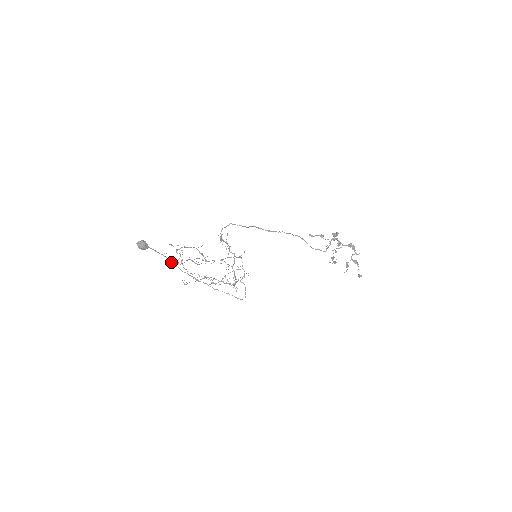
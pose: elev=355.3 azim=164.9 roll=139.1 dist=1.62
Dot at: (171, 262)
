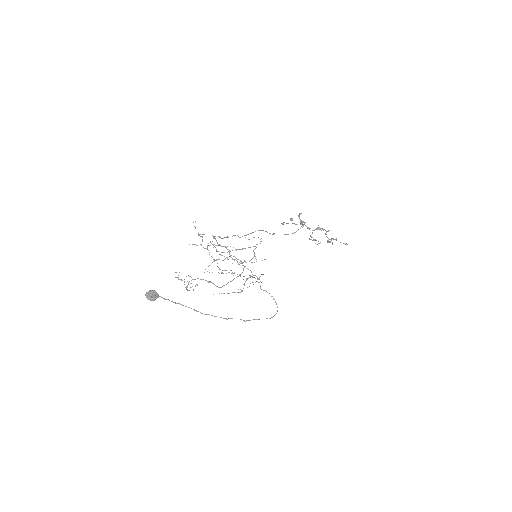
Dot at: (188, 290)
